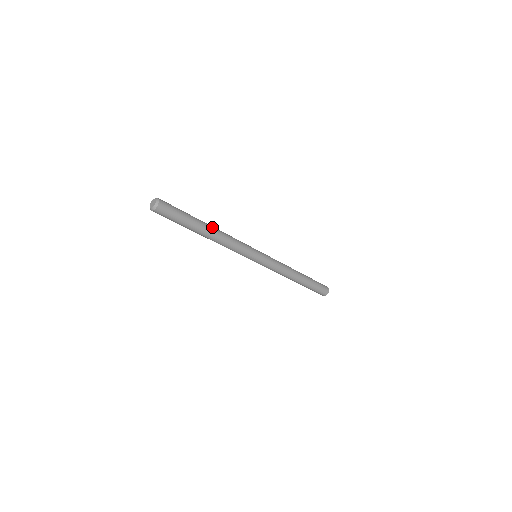
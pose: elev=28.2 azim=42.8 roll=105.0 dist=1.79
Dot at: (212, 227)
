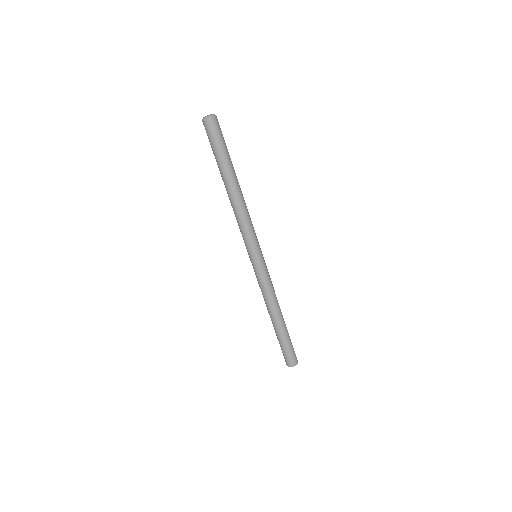
Dot at: occluded
